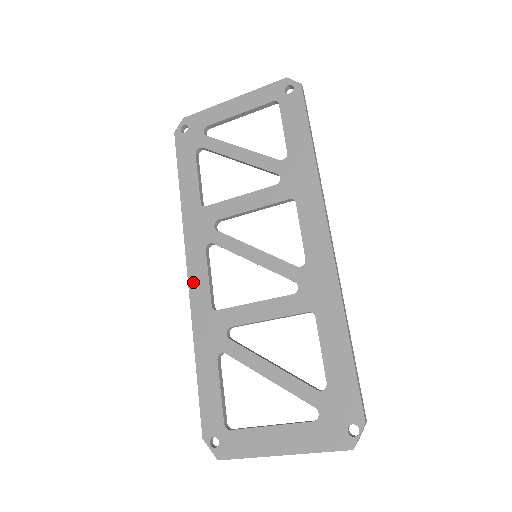
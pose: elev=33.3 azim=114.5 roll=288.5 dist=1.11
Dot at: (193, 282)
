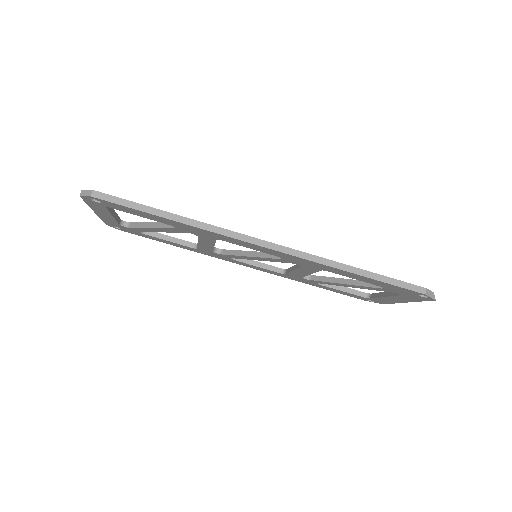
Dot at: (256, 269)
